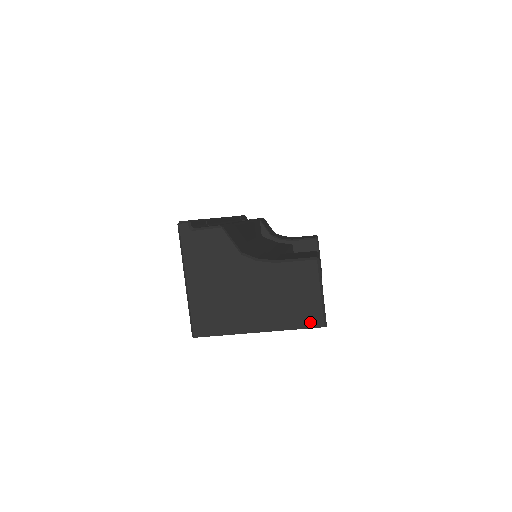
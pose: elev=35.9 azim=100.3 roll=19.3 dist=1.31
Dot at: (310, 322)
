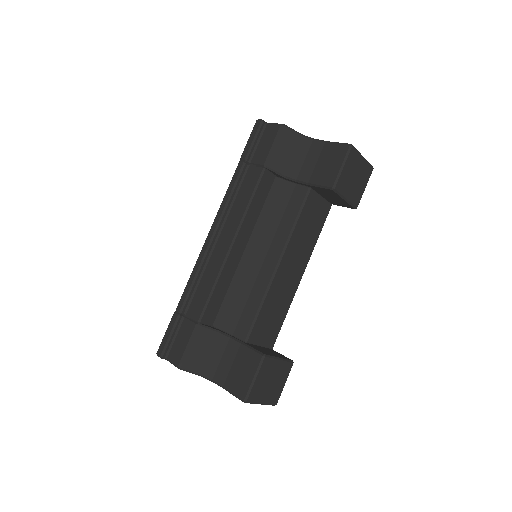
Dot at: occluded
